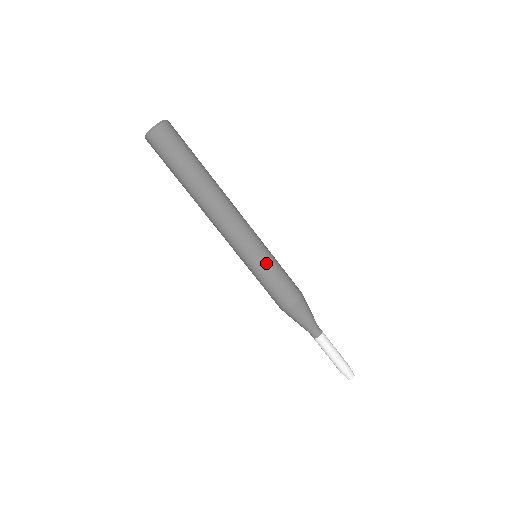
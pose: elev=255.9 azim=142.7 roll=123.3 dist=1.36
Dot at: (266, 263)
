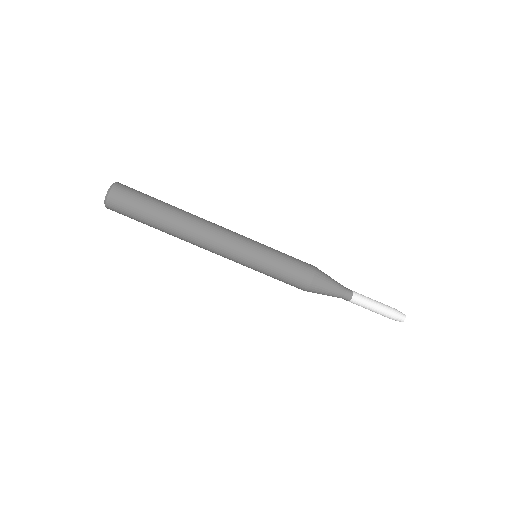
Dot at: (266, 260)
